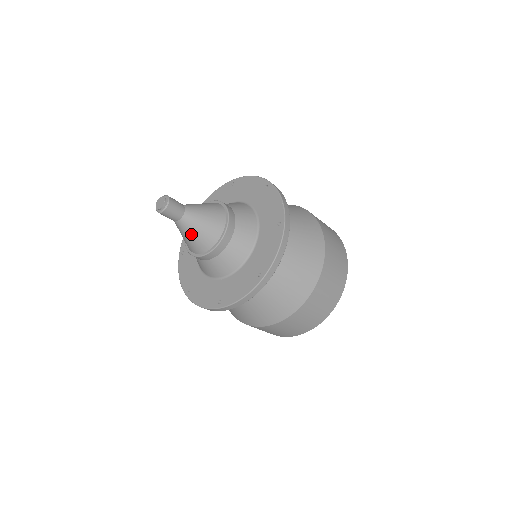
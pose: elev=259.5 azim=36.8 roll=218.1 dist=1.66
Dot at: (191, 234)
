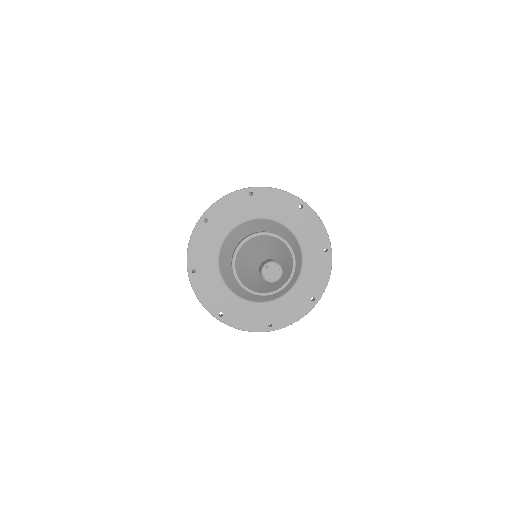
Dot at: (283, 274)
